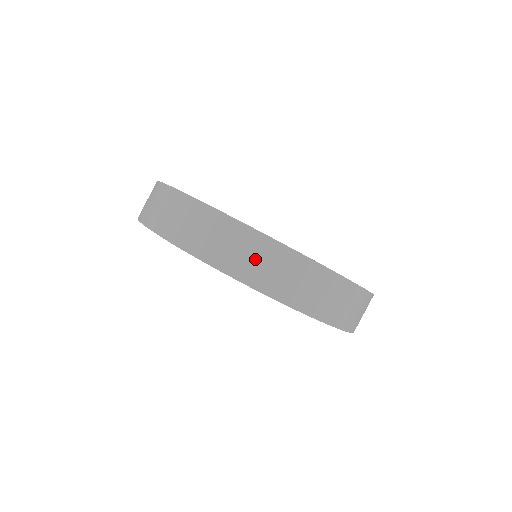
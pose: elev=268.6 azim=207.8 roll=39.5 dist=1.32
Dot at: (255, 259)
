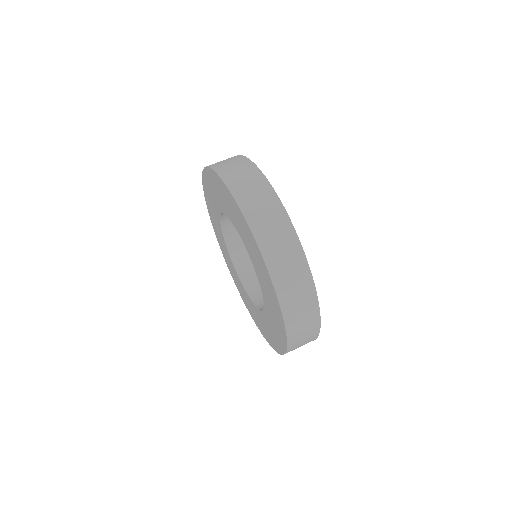
Dot at: (268, 218)
